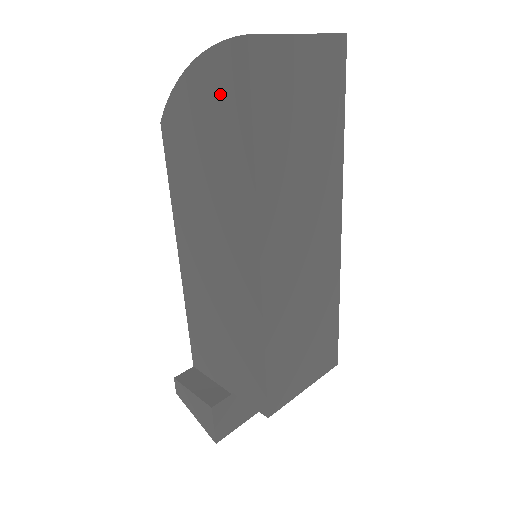
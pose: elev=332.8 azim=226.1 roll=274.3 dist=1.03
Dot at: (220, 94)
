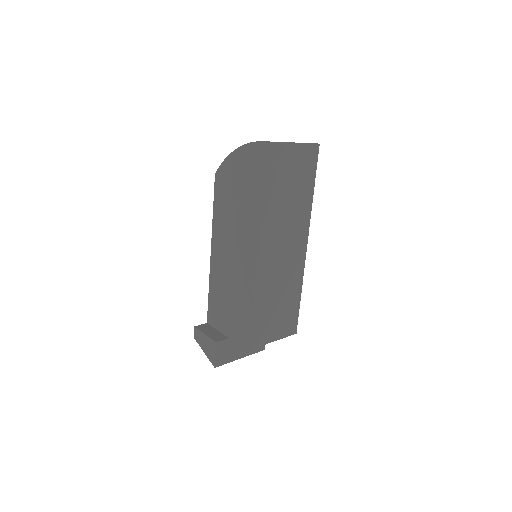
Dot at: (250, 165)
